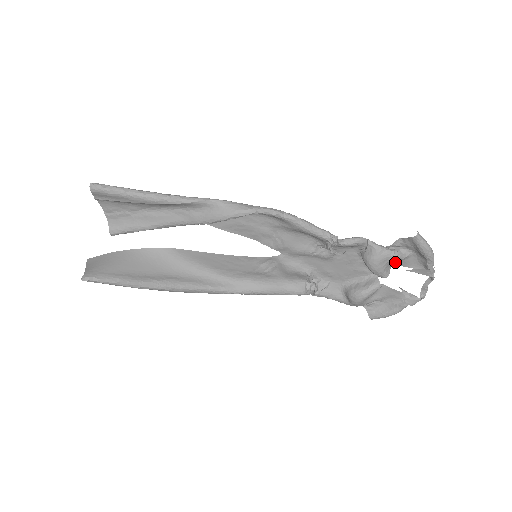
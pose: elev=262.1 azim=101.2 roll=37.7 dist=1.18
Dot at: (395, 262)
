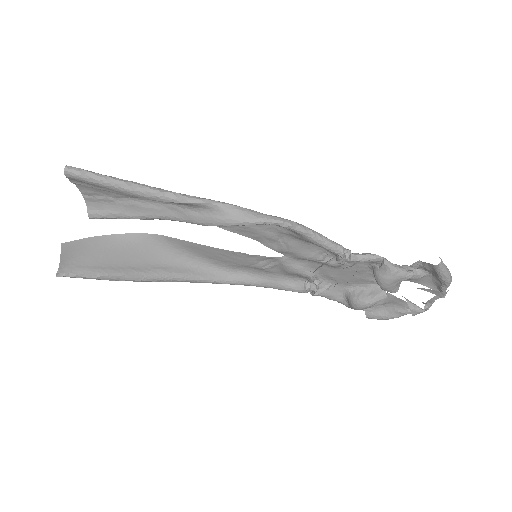
Dot at: occluded
